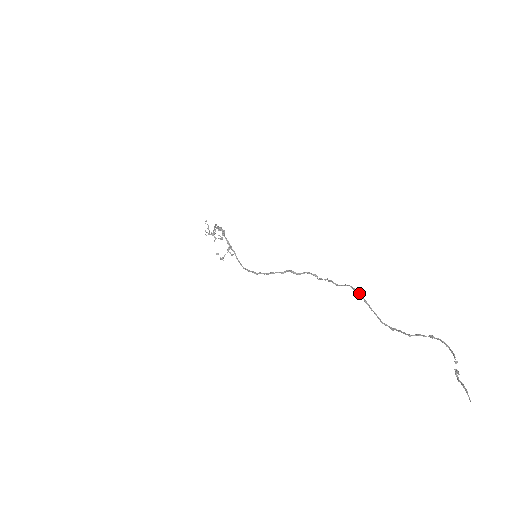
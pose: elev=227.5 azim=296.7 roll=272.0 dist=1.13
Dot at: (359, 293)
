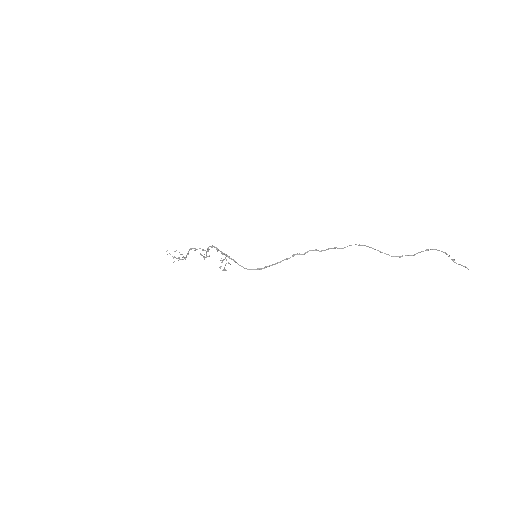
Dot at: (366, 246)
